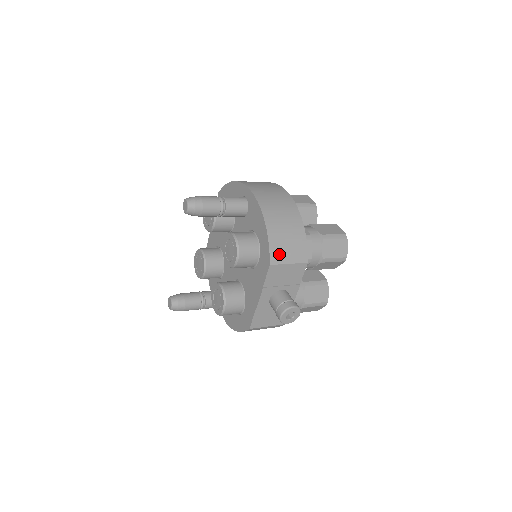
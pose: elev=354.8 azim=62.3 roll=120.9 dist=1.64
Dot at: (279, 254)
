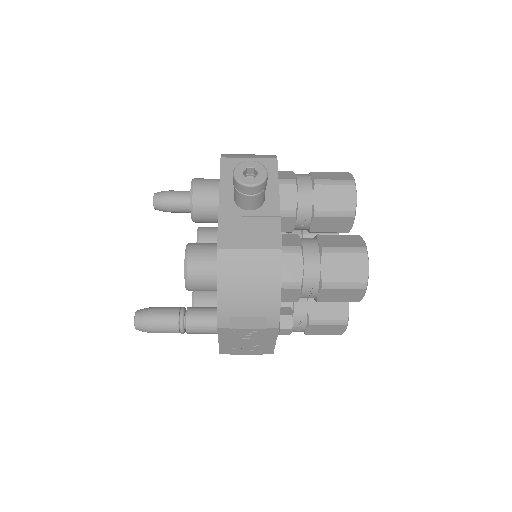
Dot at: (234, 155)
